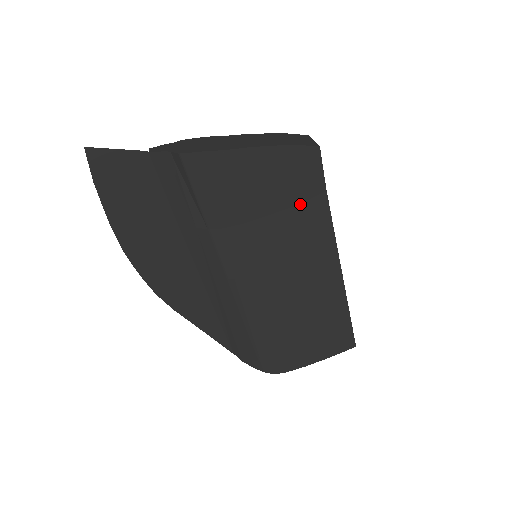
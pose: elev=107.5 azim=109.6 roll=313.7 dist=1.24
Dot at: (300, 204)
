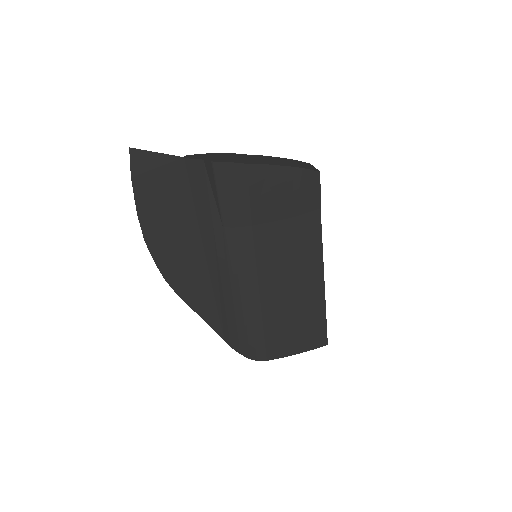
Dot at: (299, 216)
